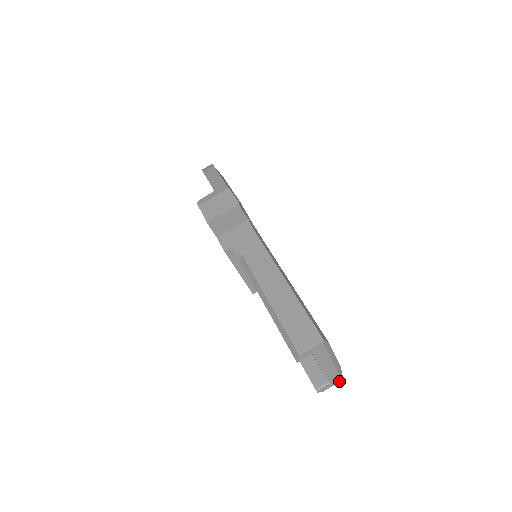
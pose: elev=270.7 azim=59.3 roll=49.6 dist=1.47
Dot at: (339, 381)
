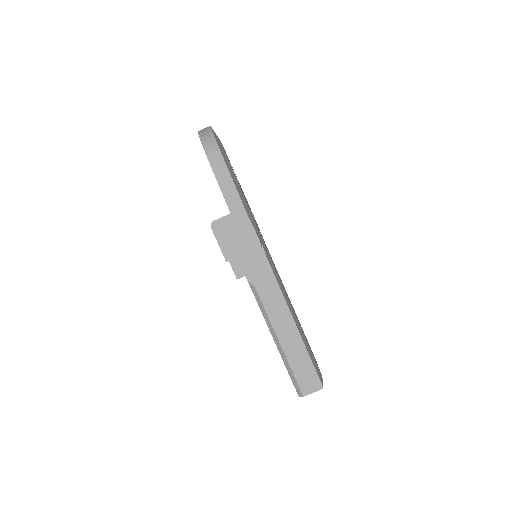
Dot at: occluded
